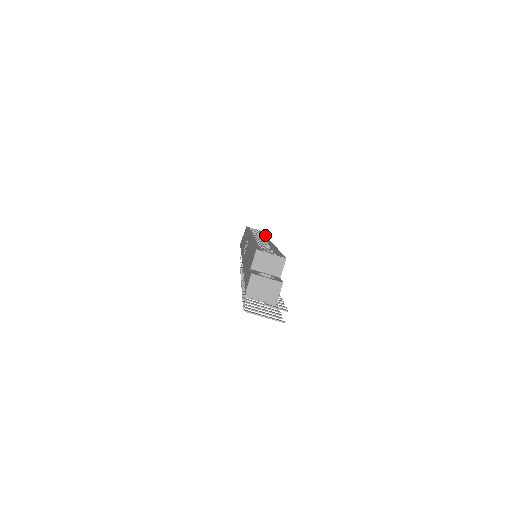
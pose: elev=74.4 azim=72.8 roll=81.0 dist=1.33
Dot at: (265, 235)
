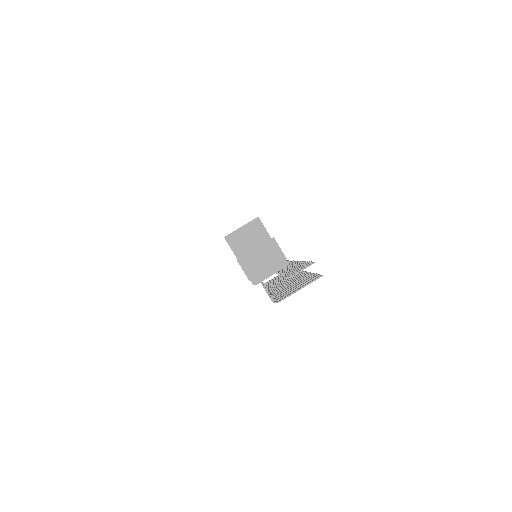
Dot at: occluded
